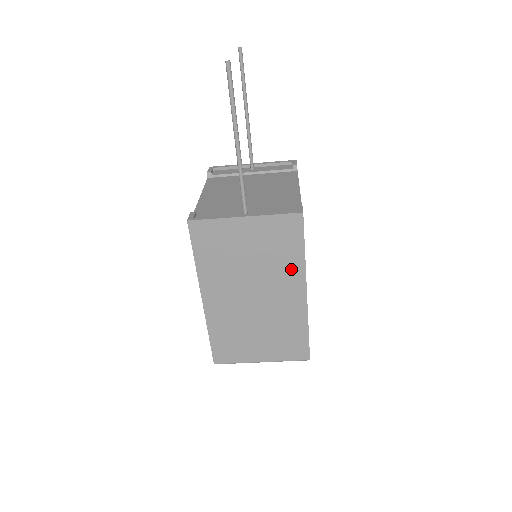
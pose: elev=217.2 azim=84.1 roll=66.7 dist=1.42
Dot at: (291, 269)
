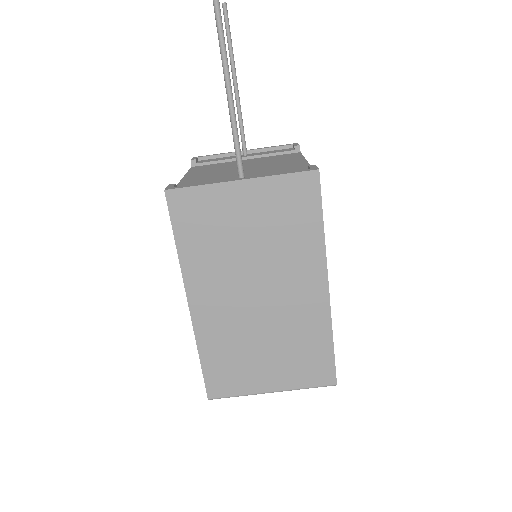
Dot at: (306, 253)
